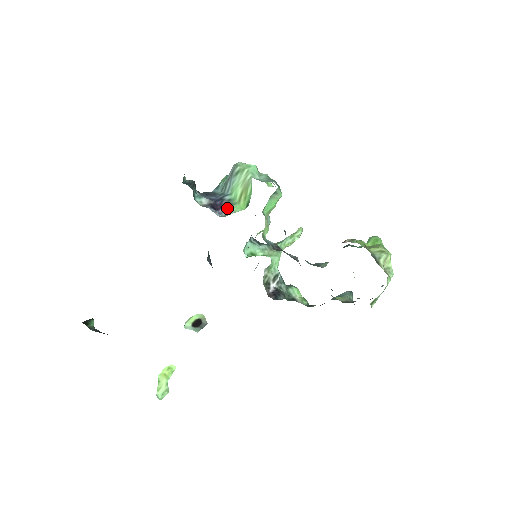
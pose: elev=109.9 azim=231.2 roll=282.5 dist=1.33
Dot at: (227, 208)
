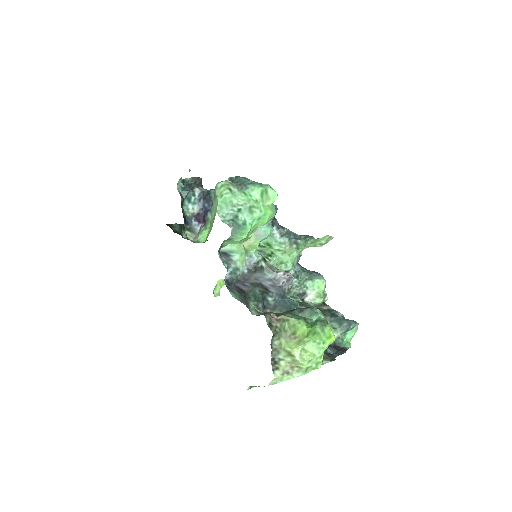
Dot at: (200, 230)
